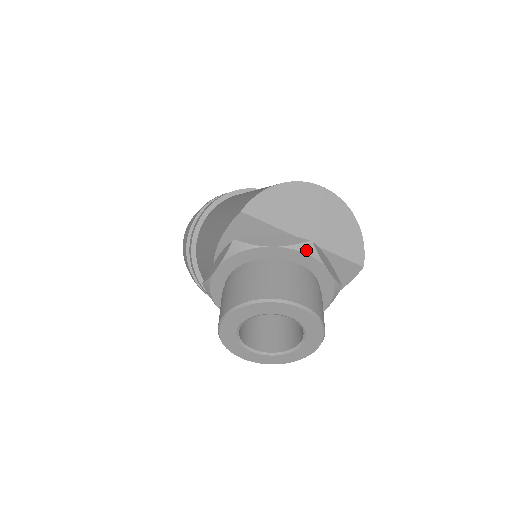
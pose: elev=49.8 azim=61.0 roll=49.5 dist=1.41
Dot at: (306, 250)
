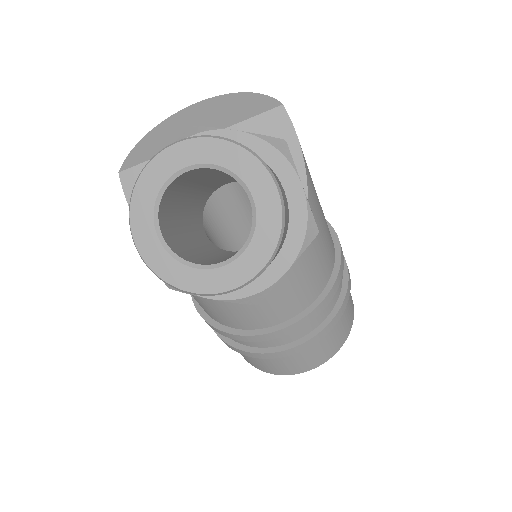
Dot at: (190, 134)
